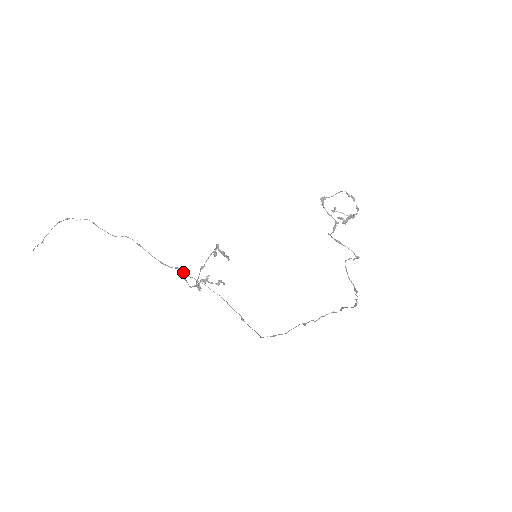
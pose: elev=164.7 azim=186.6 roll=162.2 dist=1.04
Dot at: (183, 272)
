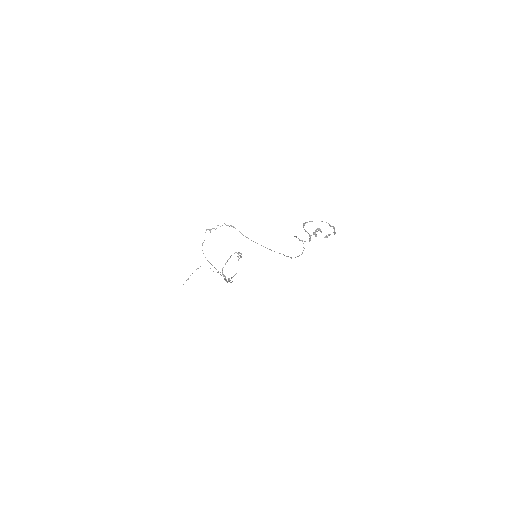
Dot at: (228, 278)
